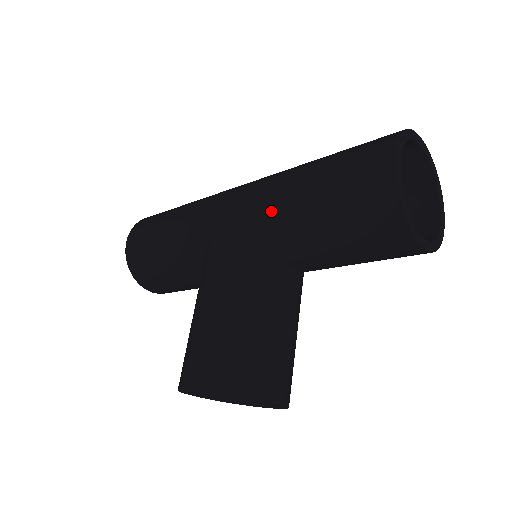
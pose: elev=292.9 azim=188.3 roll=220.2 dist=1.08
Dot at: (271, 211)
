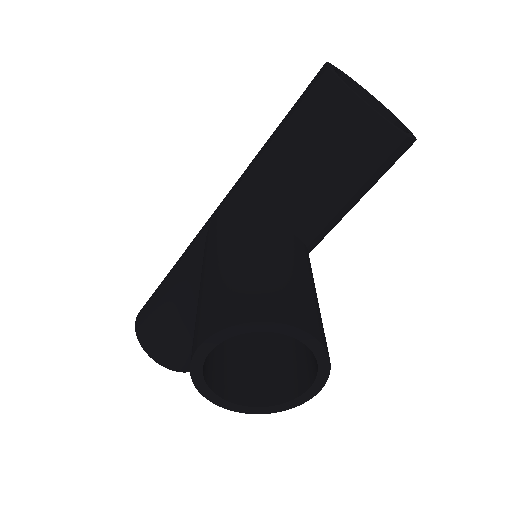
Dot at: (248, 181)
